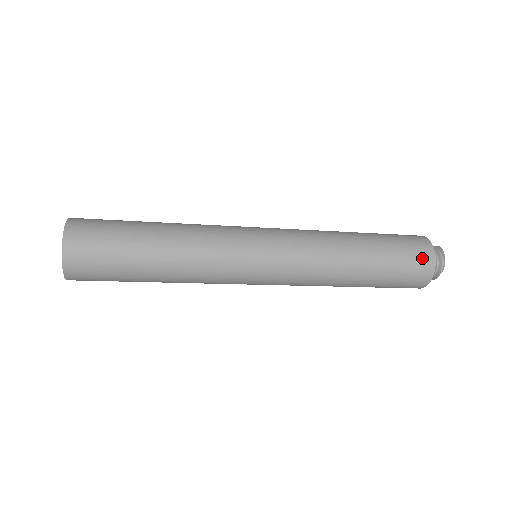
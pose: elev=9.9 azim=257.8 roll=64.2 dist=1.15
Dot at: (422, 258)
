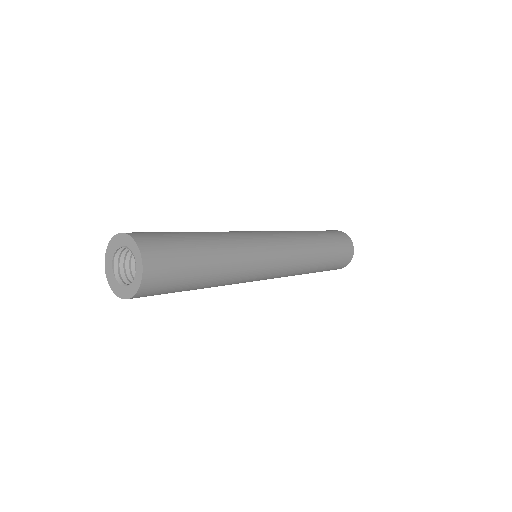
Dot at: (346, 240)
